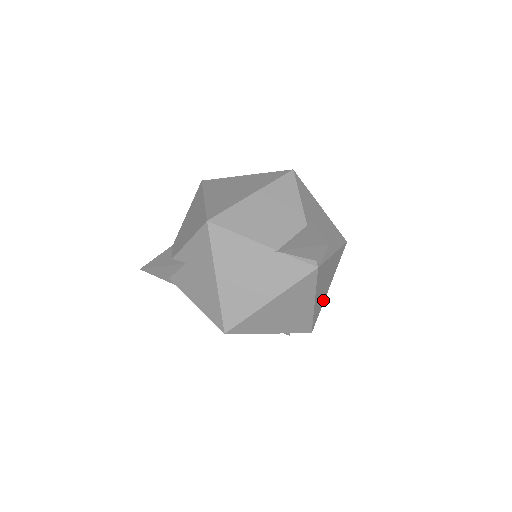
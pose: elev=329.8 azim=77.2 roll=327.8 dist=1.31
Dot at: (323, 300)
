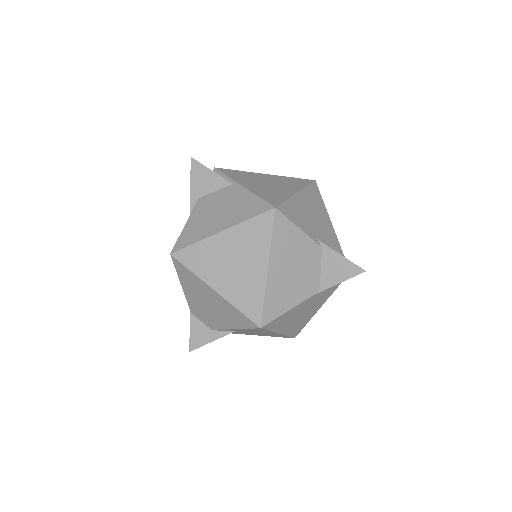
Dot at: occluded
